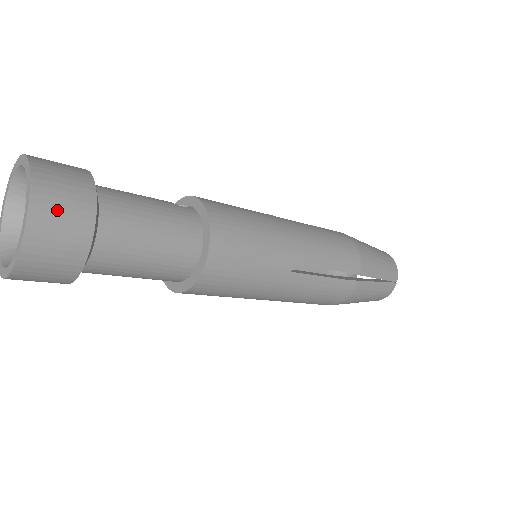
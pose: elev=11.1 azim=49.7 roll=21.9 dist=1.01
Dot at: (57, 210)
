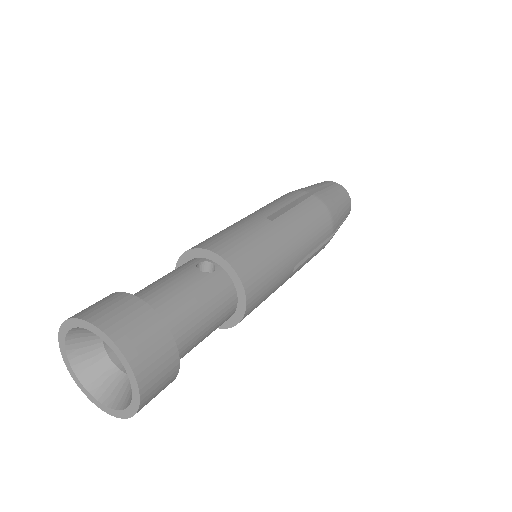
Dot at: (155, 373)
